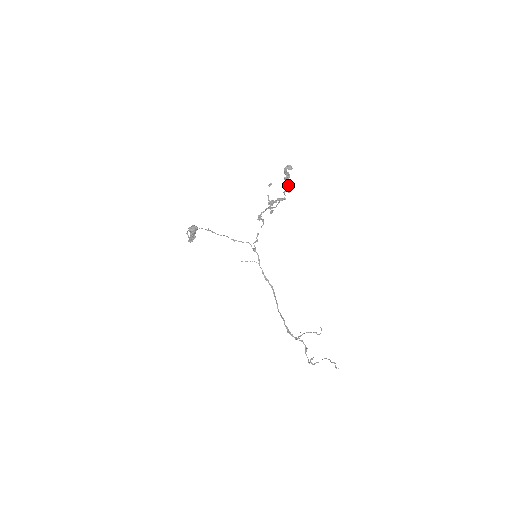
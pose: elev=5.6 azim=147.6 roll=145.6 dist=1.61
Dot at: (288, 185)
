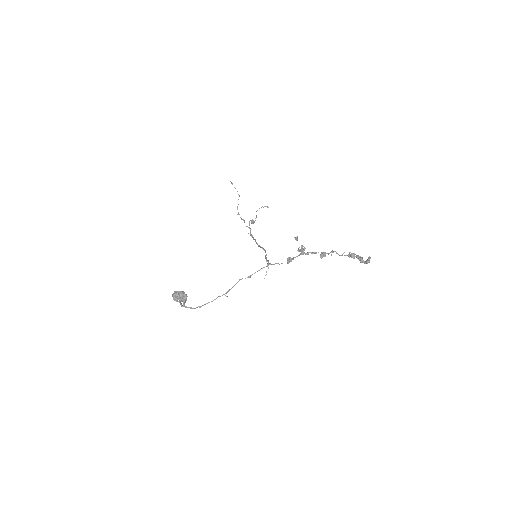
Dot at: (350, 254)
